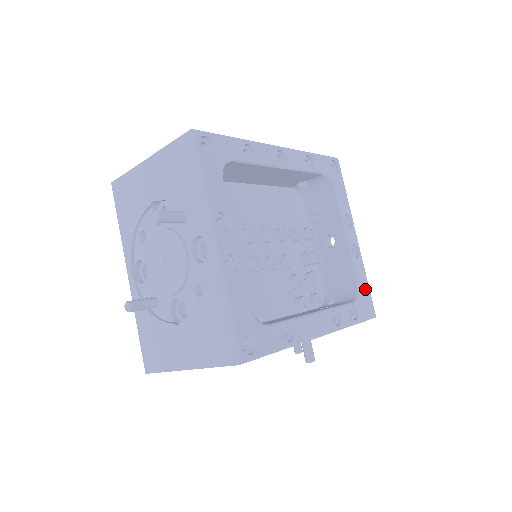
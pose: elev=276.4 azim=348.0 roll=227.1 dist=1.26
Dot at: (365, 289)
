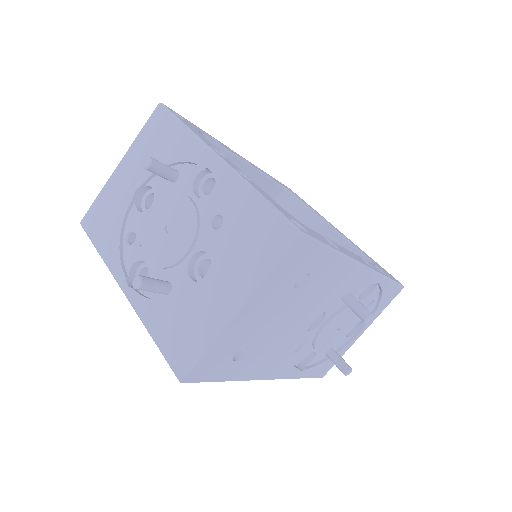
Dot at: (377, 264)
